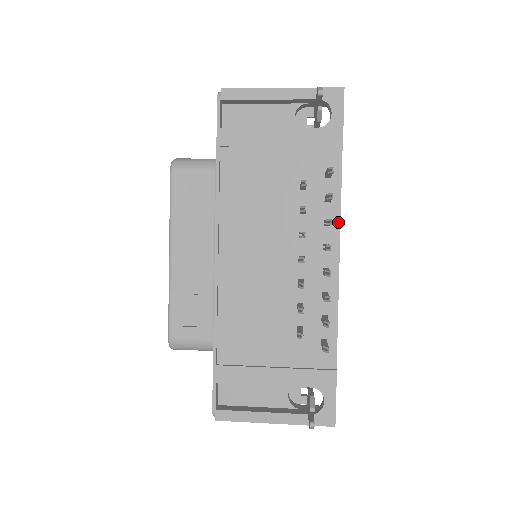
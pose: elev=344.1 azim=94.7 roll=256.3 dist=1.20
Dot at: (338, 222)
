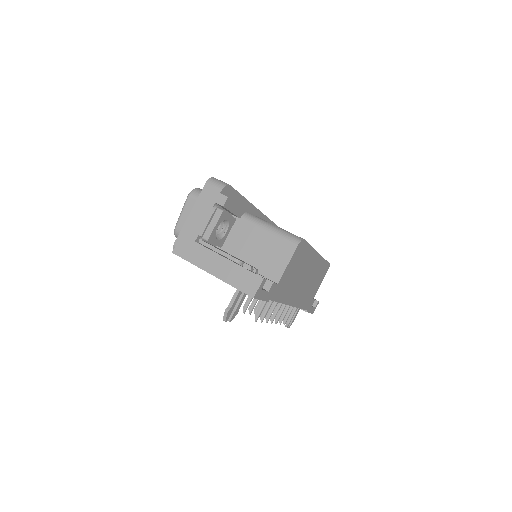
Dot at: occluded
